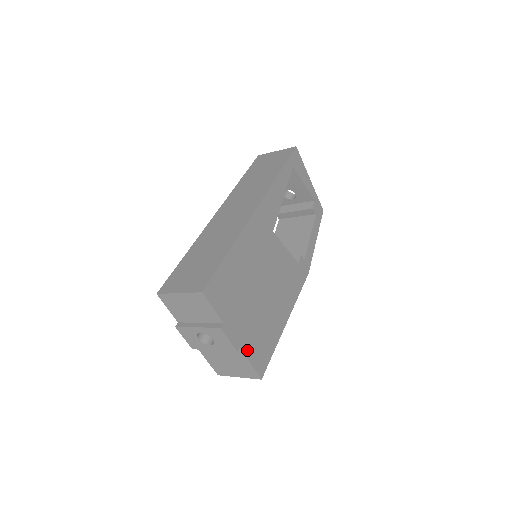
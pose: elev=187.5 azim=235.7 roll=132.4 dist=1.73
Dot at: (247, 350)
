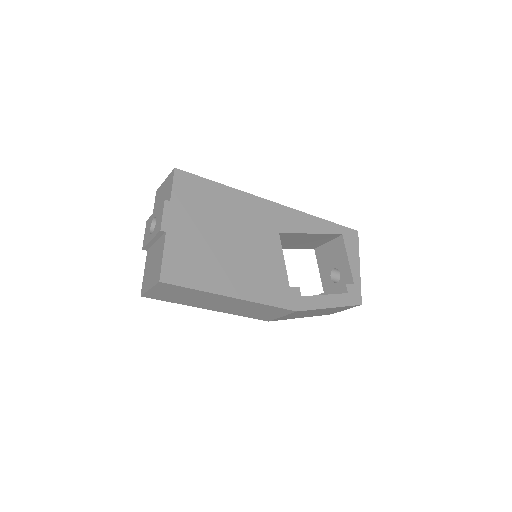
Dot at: (170, 245)
